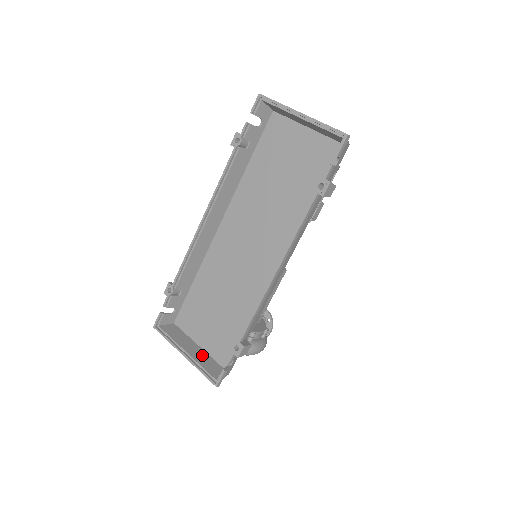
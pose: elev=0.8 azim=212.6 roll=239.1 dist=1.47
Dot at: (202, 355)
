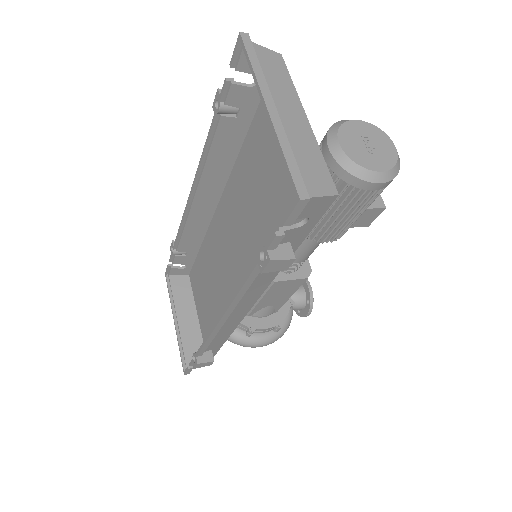
Dot at: (193, 329)
